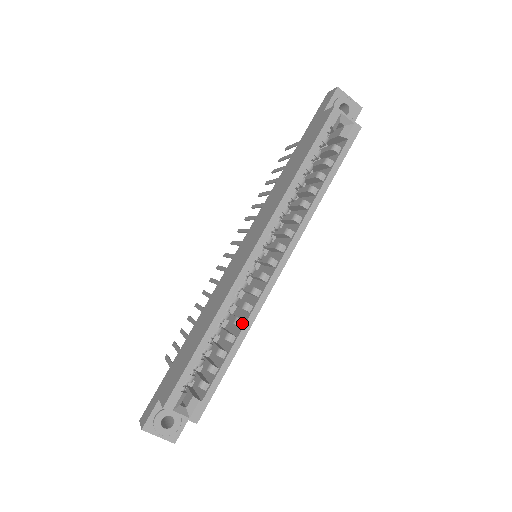
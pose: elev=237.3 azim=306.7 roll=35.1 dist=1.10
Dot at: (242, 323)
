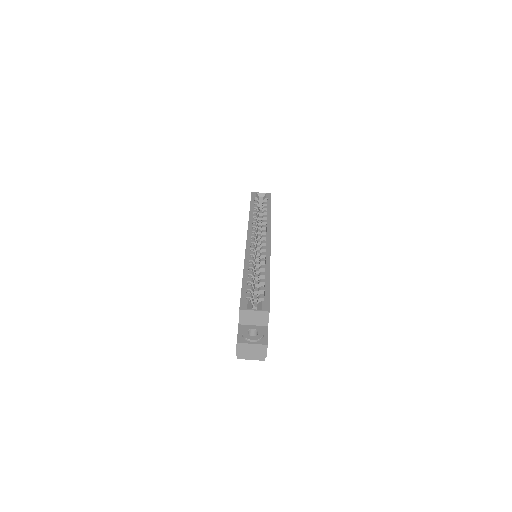
Dot at: (264, 266)
